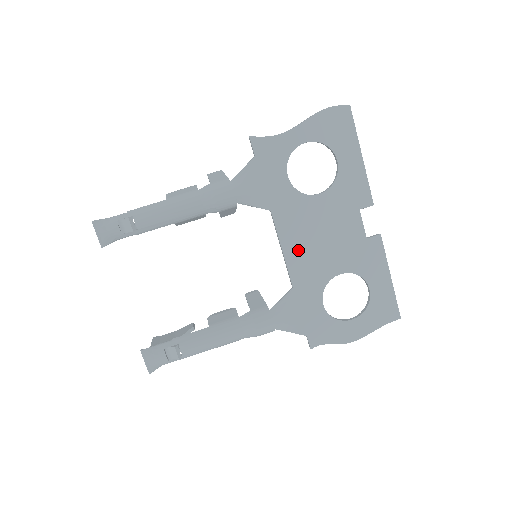
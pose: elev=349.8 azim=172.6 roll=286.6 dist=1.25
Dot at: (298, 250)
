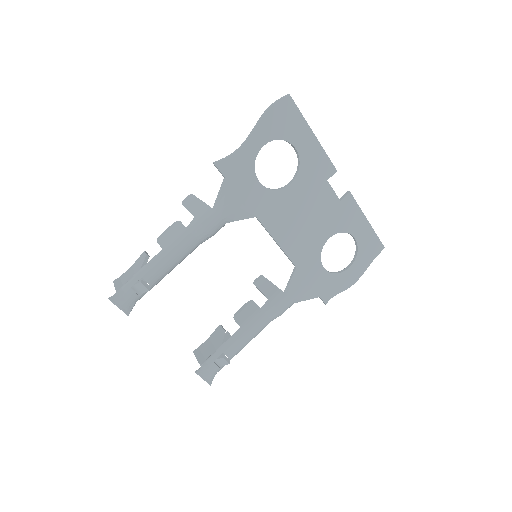
Dot at: (290, 237)
